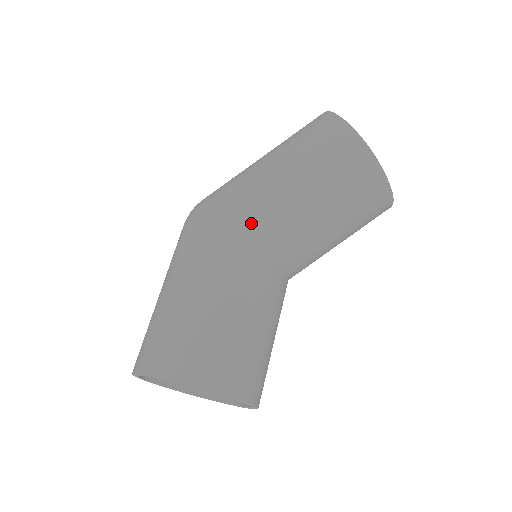
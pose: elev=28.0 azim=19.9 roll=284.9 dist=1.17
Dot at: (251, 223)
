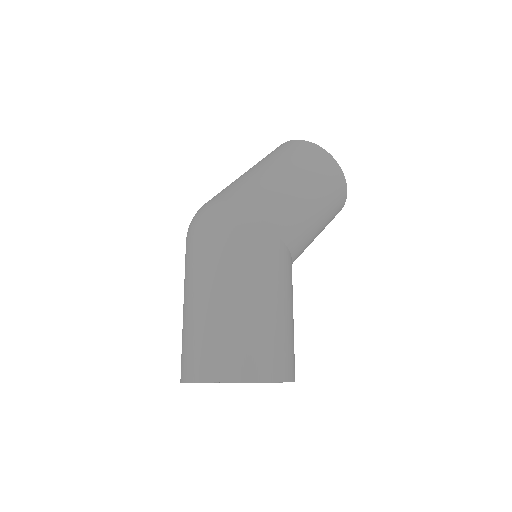
Dot at: (293, 239)
